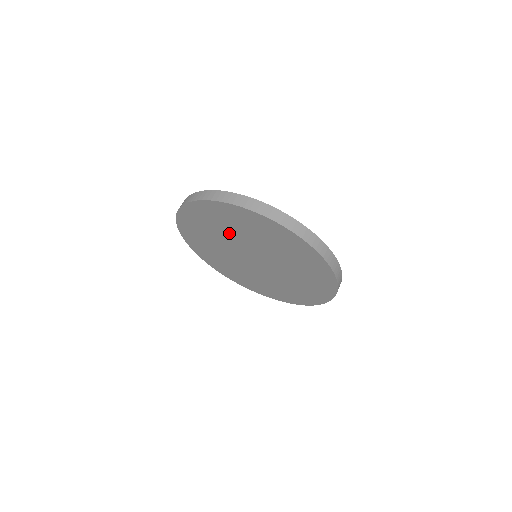
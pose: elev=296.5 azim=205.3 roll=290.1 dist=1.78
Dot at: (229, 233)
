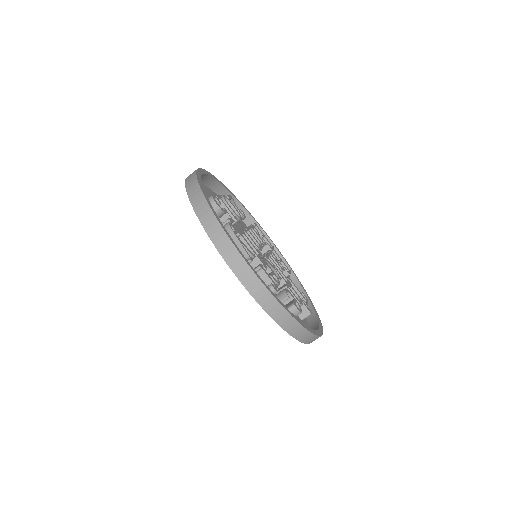
Dot at: occluded
